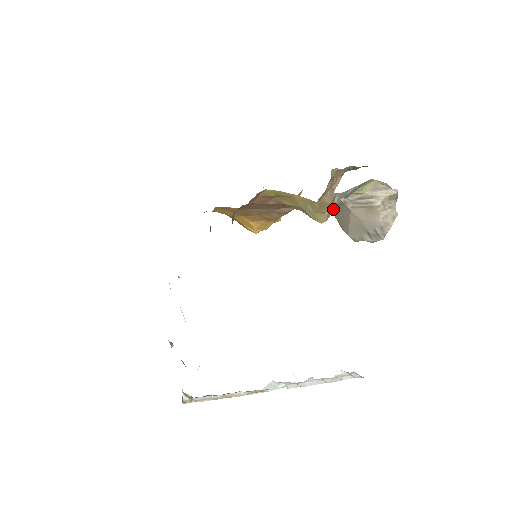
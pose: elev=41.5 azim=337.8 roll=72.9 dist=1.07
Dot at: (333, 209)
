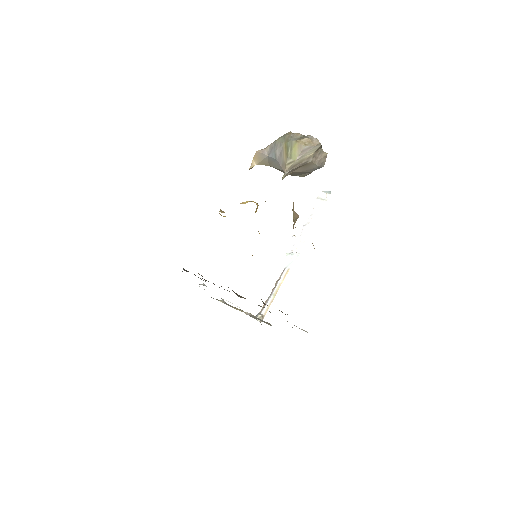
Dot at: (268, 165)
